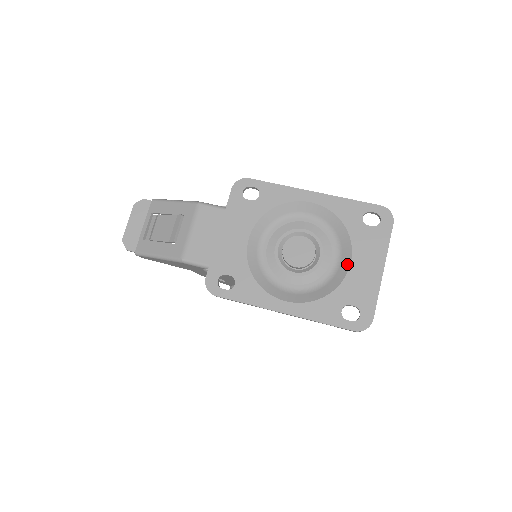
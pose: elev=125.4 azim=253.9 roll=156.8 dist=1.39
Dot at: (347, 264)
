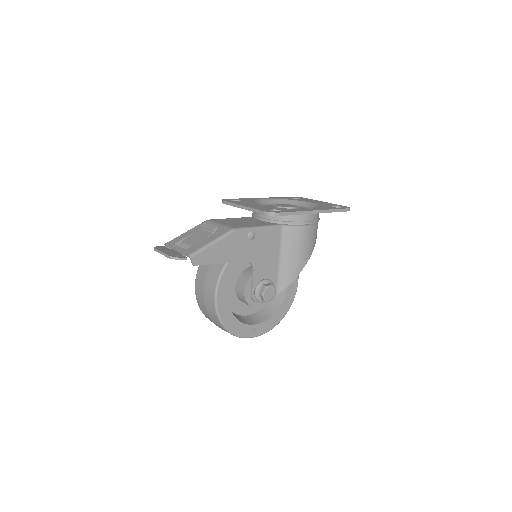
Dot at: (310, 204)
